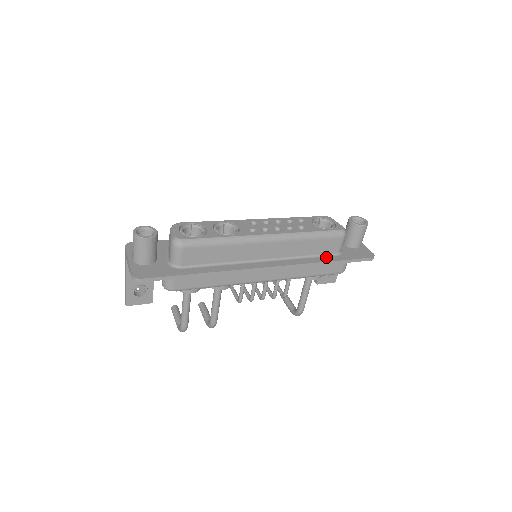
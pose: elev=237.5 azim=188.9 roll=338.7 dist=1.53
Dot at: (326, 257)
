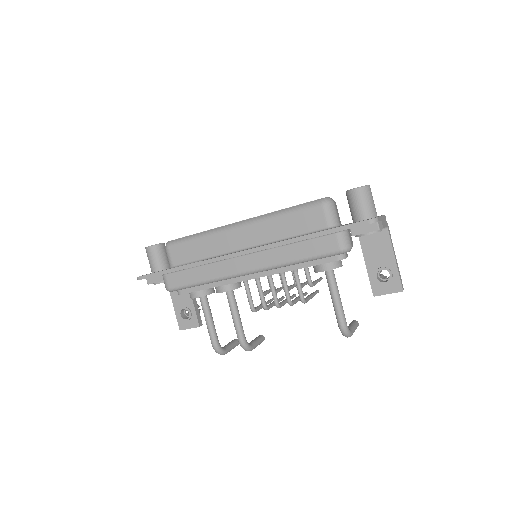
Dot at: (310, 233)
